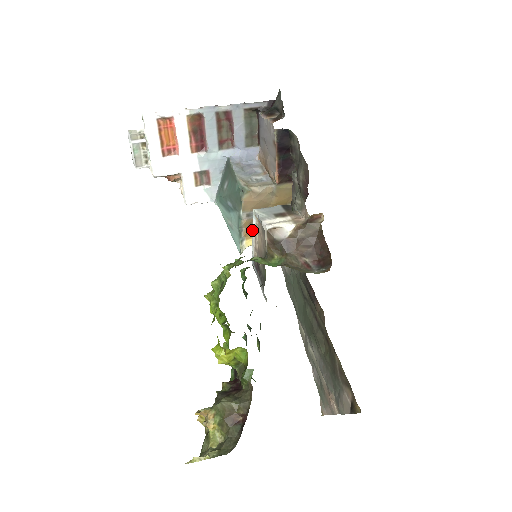
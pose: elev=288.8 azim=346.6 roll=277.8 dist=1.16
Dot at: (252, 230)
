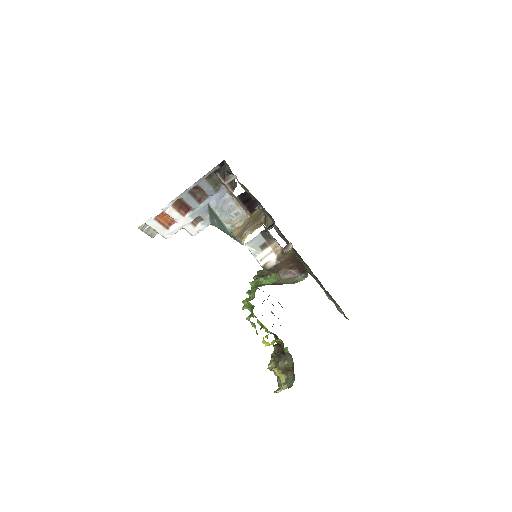
Dot at: occluded
